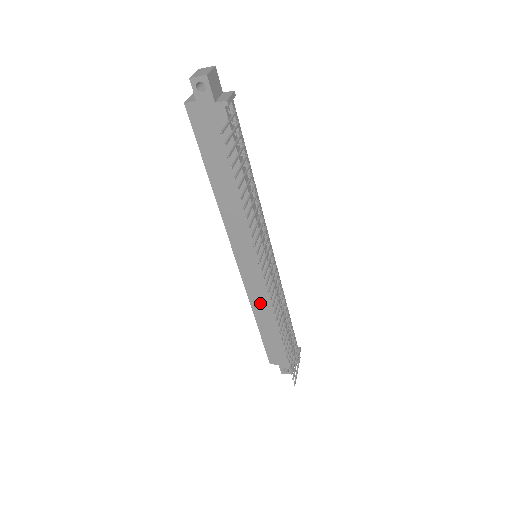
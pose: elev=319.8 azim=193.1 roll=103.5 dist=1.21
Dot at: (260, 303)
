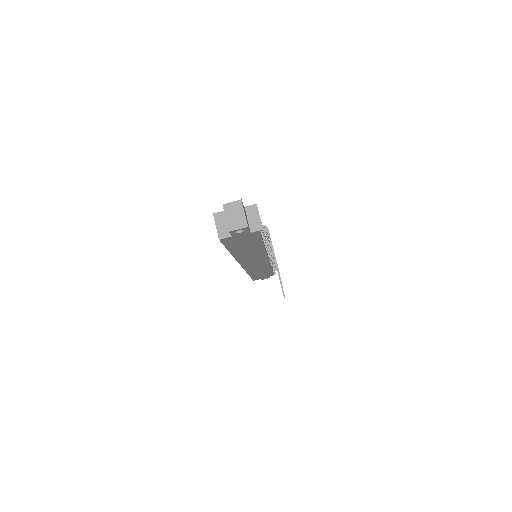
Dot at: (255, 270)
